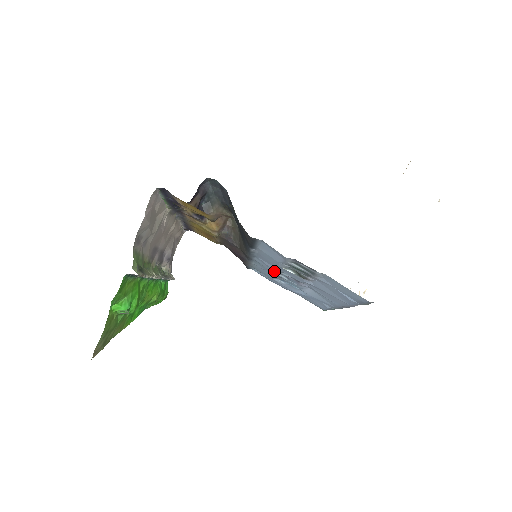
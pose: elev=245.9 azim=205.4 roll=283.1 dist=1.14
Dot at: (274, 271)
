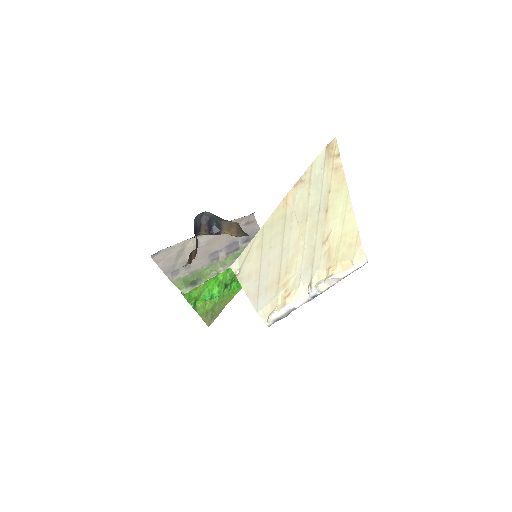
Dot at: occluded
